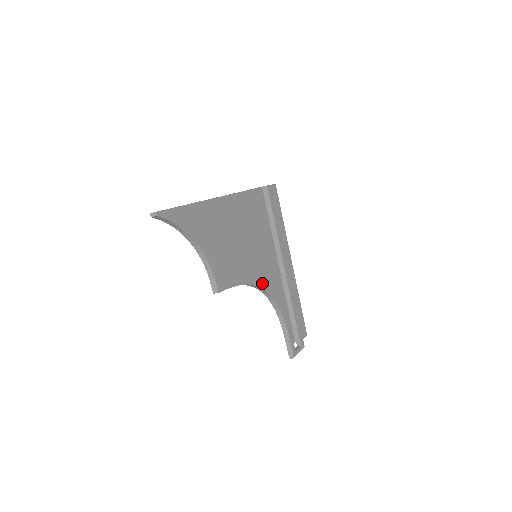
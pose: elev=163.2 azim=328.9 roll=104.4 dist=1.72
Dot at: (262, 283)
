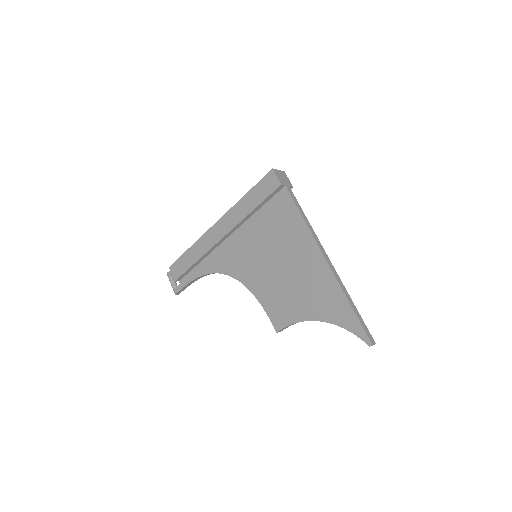
Dot at: occluded
